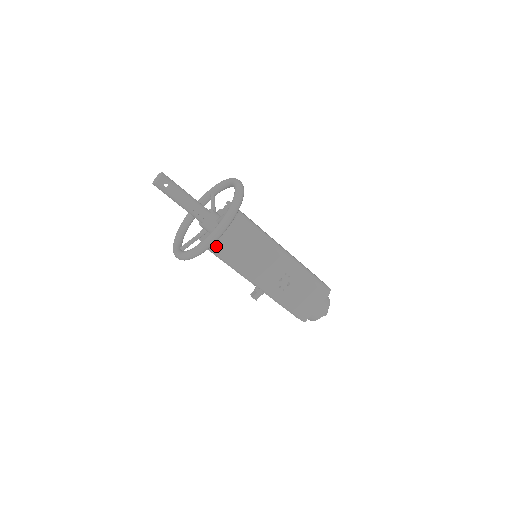
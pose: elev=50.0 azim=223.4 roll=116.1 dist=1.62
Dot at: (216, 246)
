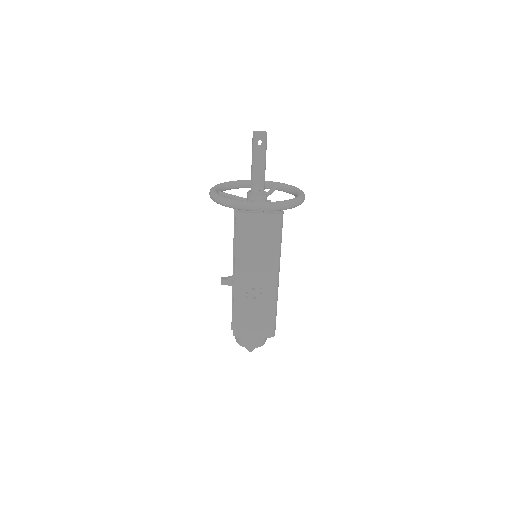
Dot at: (243, 216)
